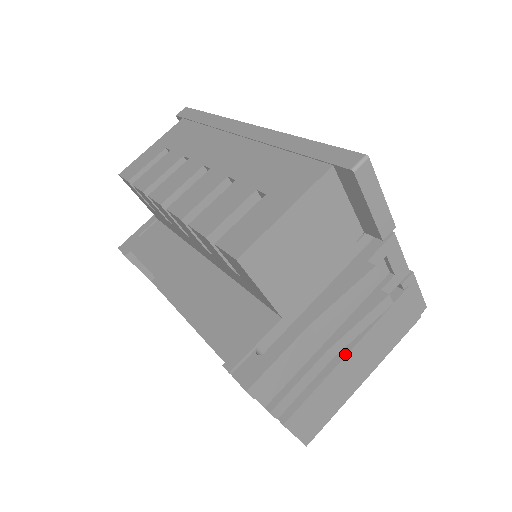
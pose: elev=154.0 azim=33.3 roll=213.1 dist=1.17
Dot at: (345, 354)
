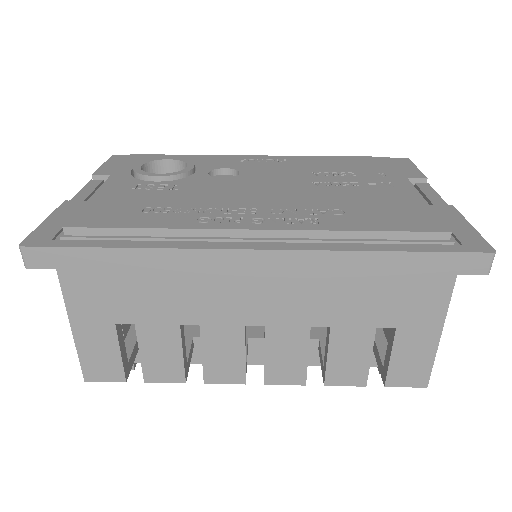
Dot at: occluded
